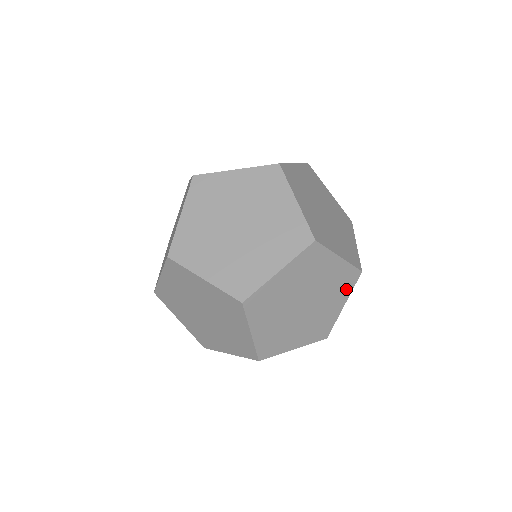
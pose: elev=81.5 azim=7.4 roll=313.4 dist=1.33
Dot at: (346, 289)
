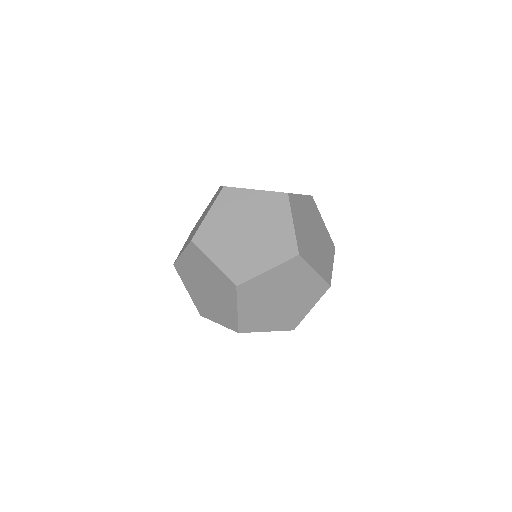
Dot at: (302, 268)
